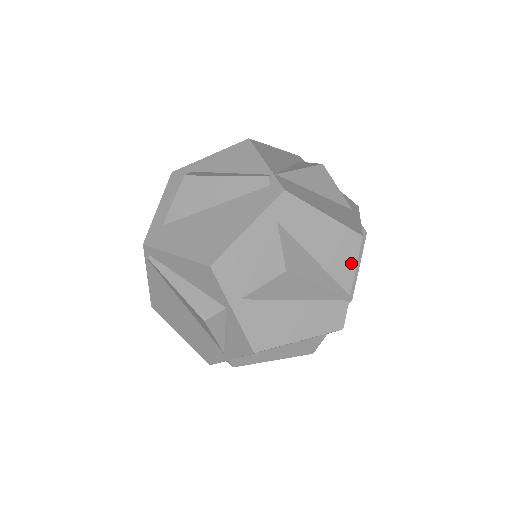
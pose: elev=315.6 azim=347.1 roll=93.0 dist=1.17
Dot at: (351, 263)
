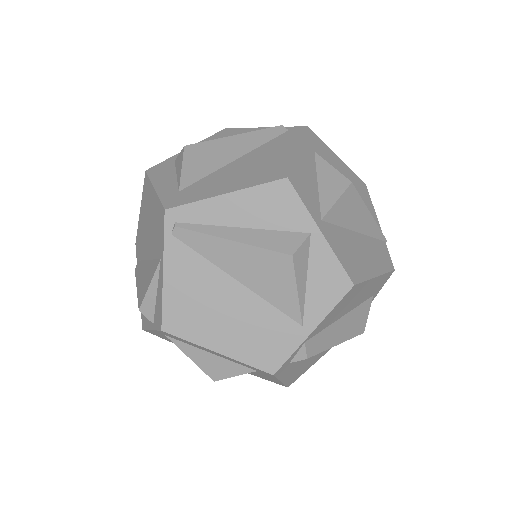
Dot at: (371, 206)
